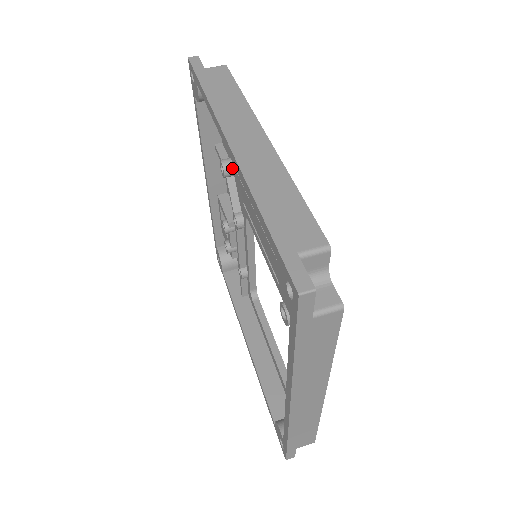
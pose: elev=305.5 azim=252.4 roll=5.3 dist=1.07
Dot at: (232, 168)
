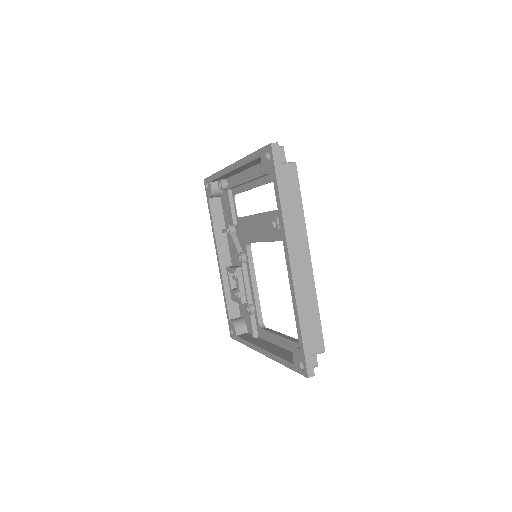
Dot at: (234, 227)
